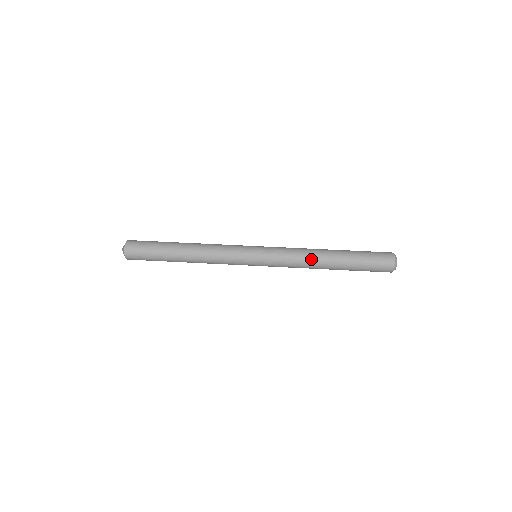
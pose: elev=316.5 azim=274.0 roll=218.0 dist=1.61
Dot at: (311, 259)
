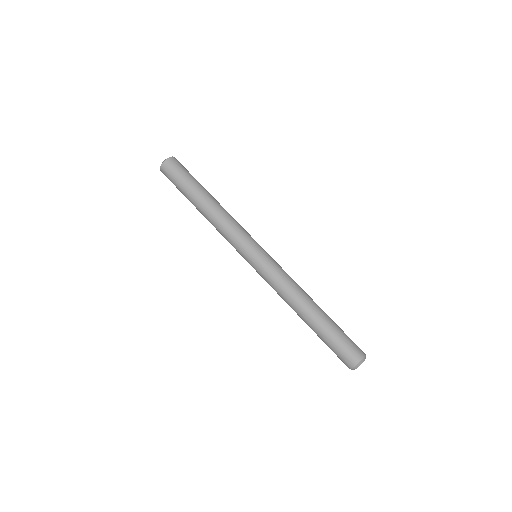
Dot at: (289, 302)
